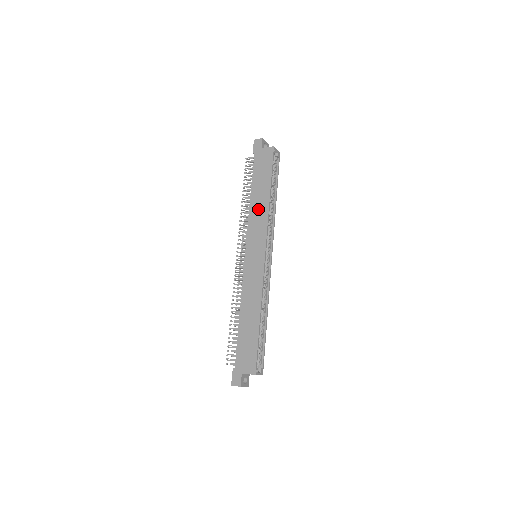
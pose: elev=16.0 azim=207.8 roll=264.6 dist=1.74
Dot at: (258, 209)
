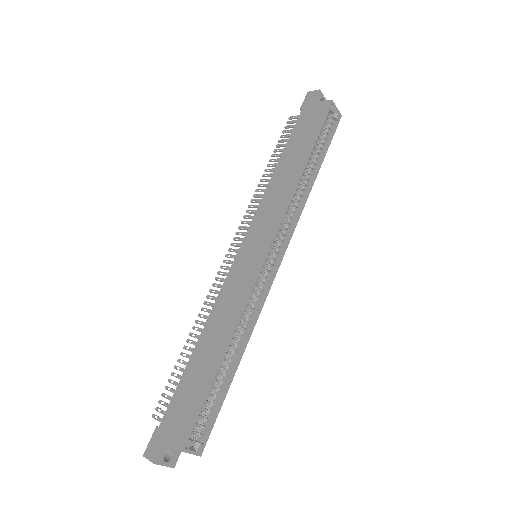
Dot at: (280, 185)
